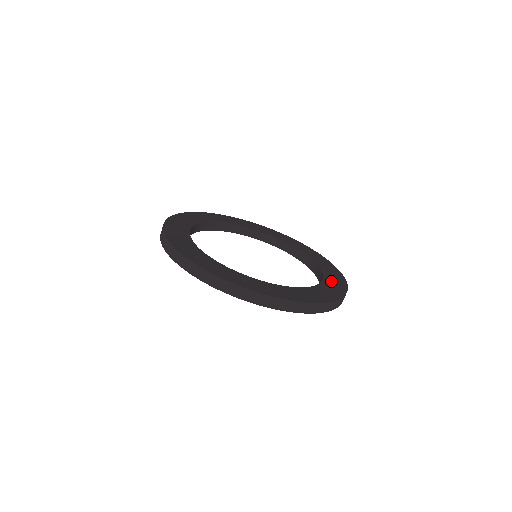
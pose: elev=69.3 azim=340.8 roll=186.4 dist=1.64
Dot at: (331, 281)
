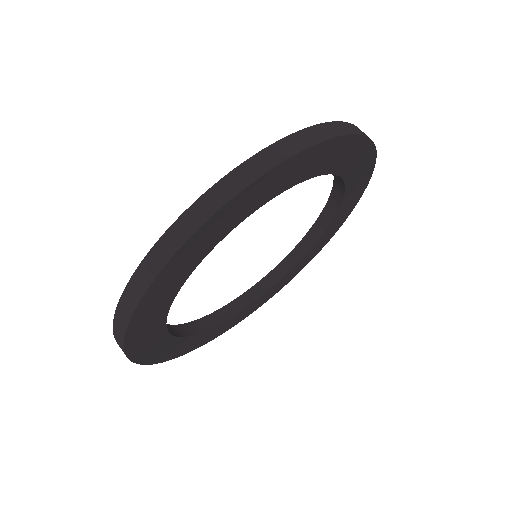
Dot at: occluded
